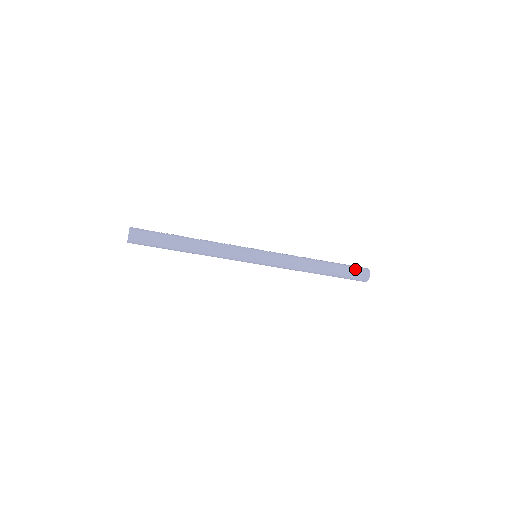
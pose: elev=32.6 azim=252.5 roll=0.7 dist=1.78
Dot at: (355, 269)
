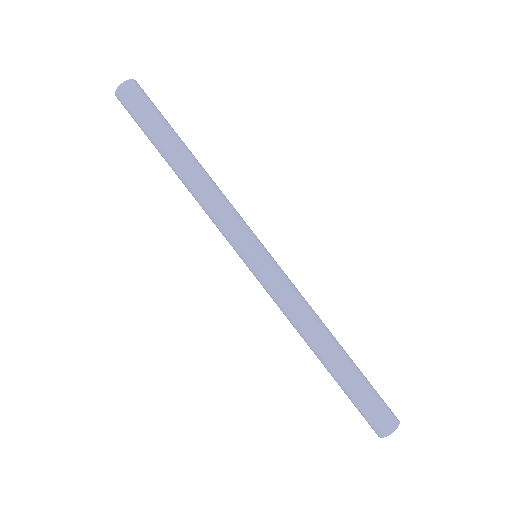
Dot at: (380, 399)
